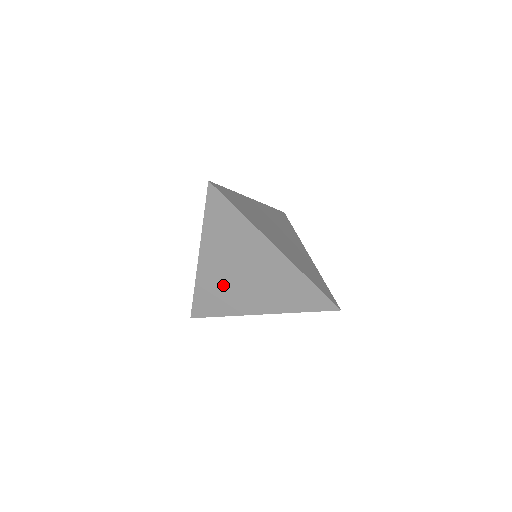
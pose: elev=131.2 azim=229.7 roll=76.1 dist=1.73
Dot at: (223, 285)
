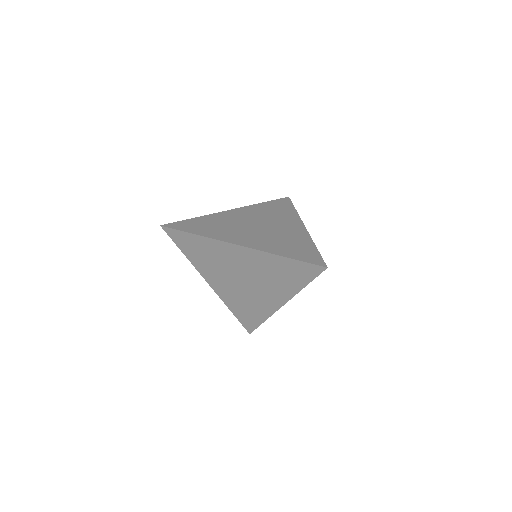
Dot at: (241, 296)
